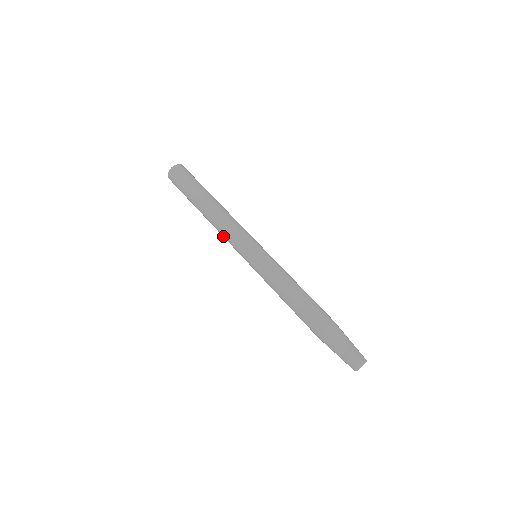
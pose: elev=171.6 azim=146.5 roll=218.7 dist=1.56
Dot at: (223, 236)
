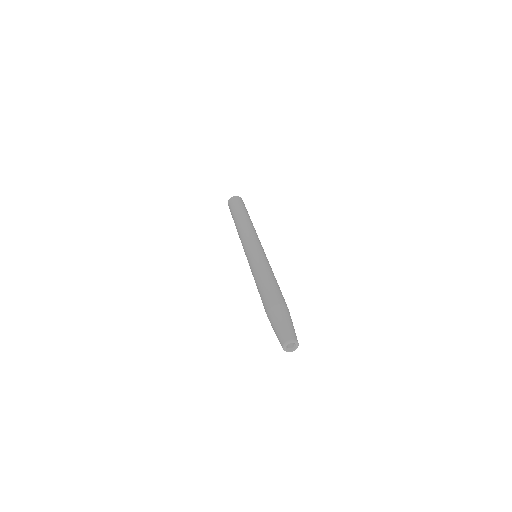
Dot at: occluded
